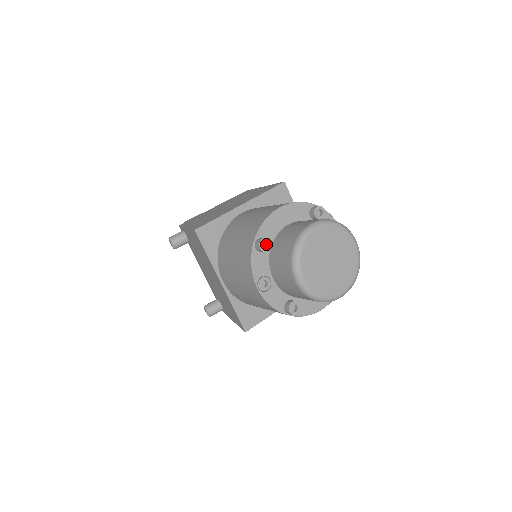
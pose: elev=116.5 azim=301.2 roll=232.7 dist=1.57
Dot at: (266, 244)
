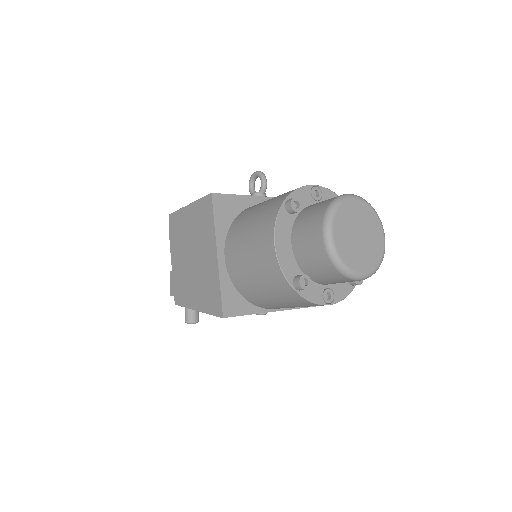
Dot at: (302, 279)
